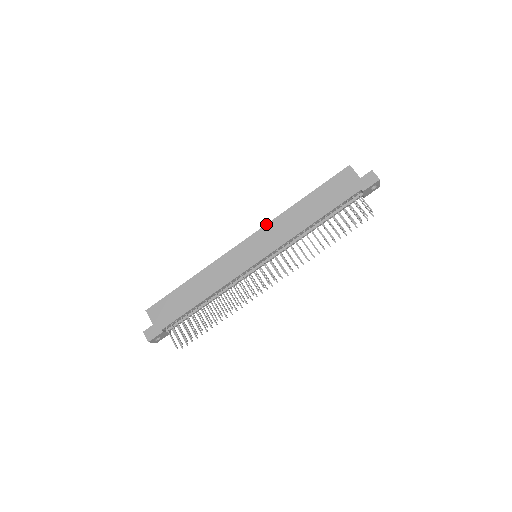
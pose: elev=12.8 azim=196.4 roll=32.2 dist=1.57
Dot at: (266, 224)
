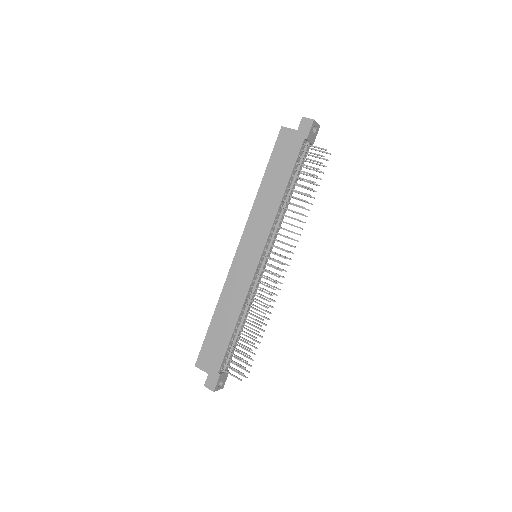
Dot at: (246, 223)
